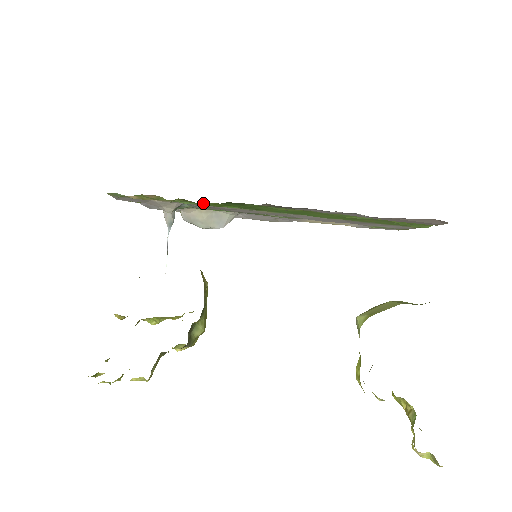
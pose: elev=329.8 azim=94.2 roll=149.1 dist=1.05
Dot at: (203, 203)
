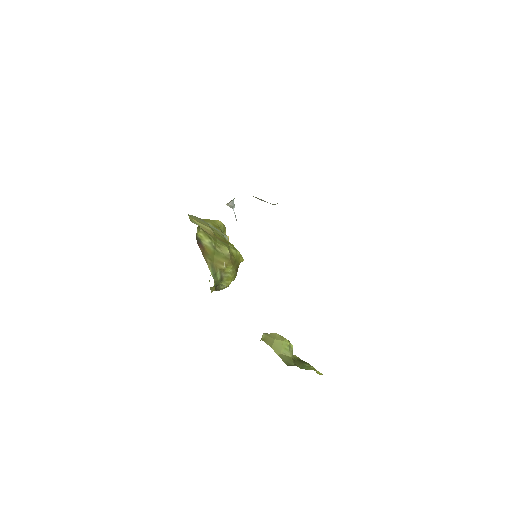
Dot at: occluded
